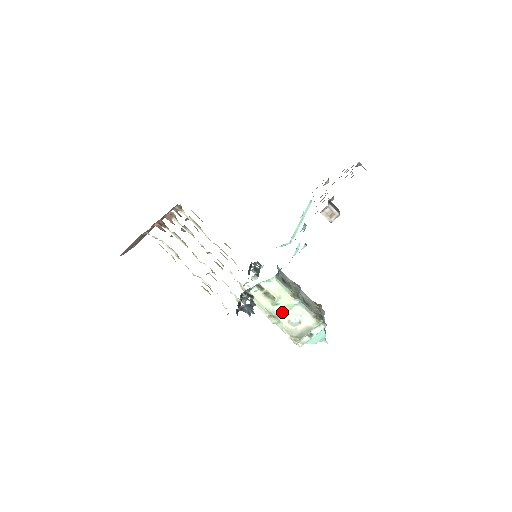
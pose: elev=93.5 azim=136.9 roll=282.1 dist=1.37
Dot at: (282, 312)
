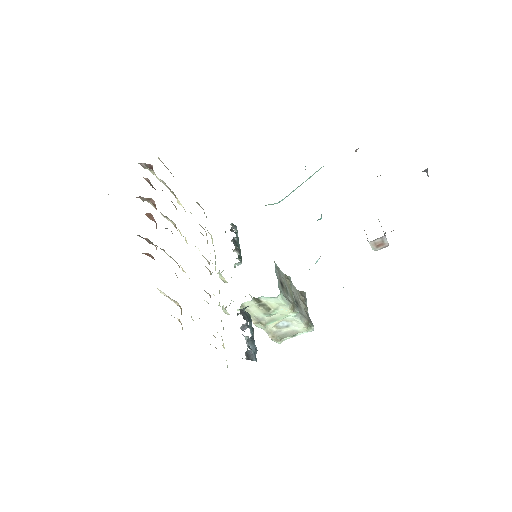
Dot at: (273, 320)
